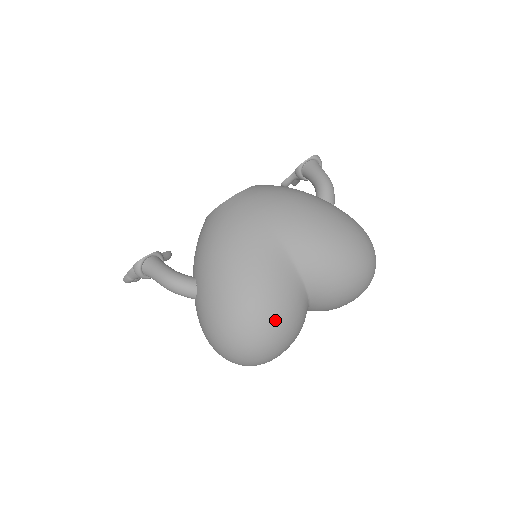
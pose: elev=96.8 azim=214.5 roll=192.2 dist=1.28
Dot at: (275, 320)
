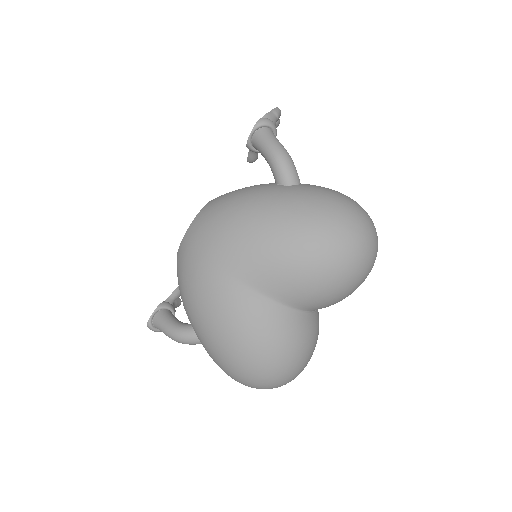
Dot at: (270, 358)
